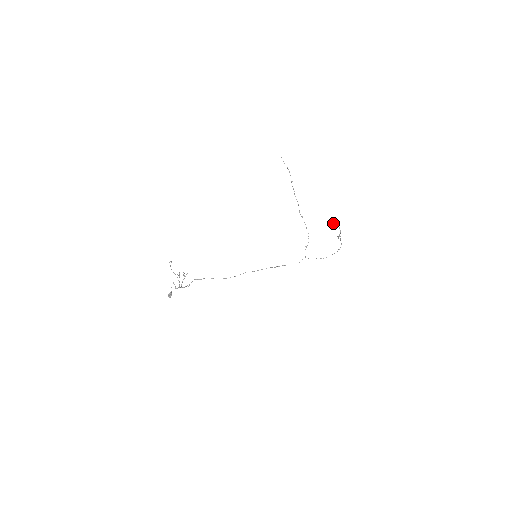
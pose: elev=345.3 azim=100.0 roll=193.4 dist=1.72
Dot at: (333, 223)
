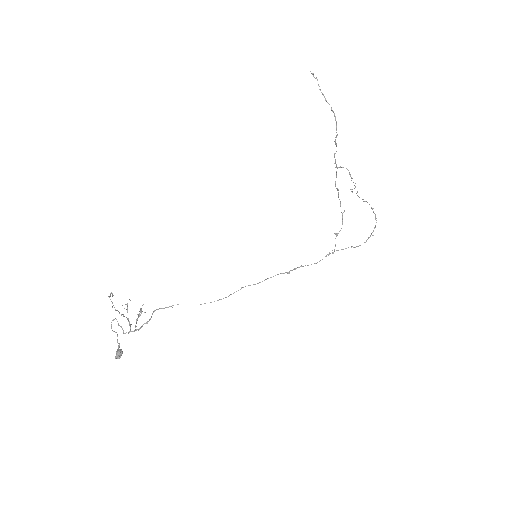
Dot at: (341, 167)
